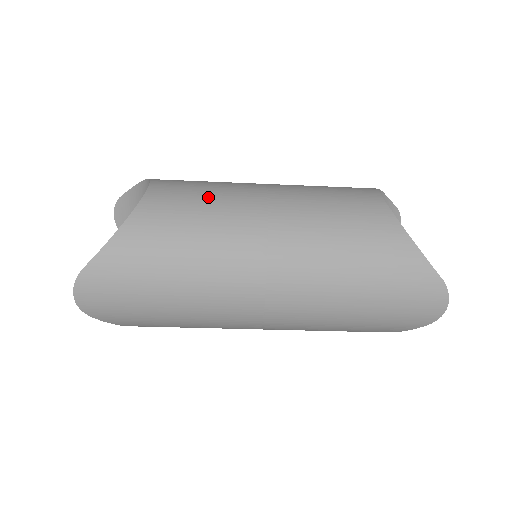
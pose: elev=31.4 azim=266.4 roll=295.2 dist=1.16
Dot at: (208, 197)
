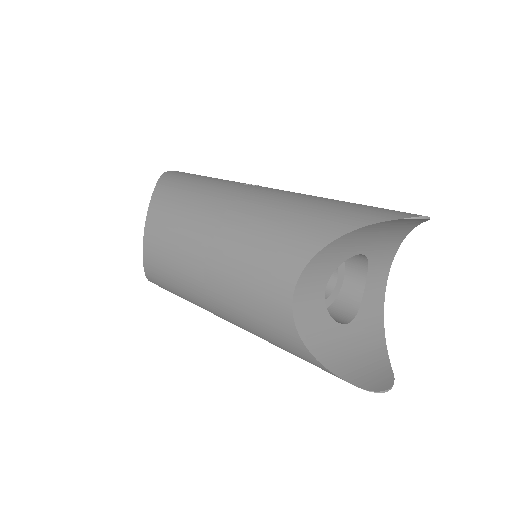
Dot at: (172, 263)
